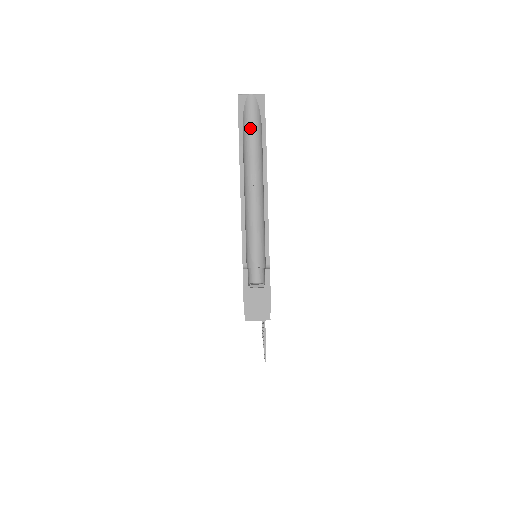
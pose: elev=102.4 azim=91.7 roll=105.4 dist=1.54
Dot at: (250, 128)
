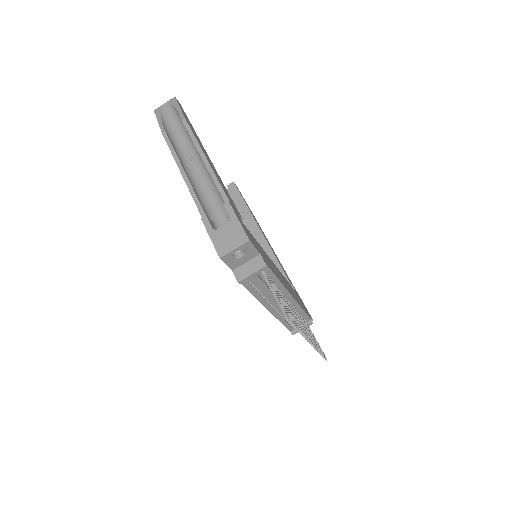
Dot at: (172, 123)
